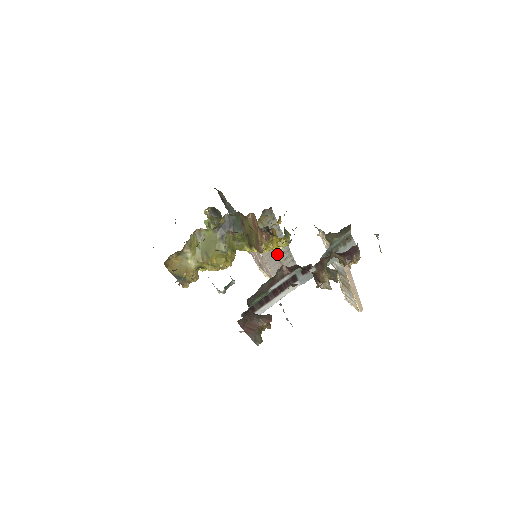
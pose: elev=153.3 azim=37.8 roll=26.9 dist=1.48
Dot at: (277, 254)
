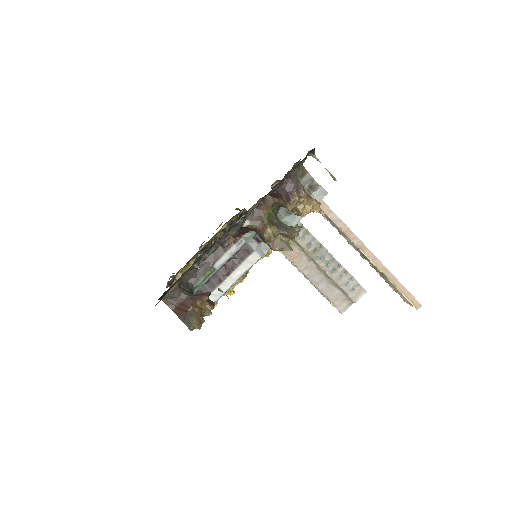
Dot at: (318, 266)
